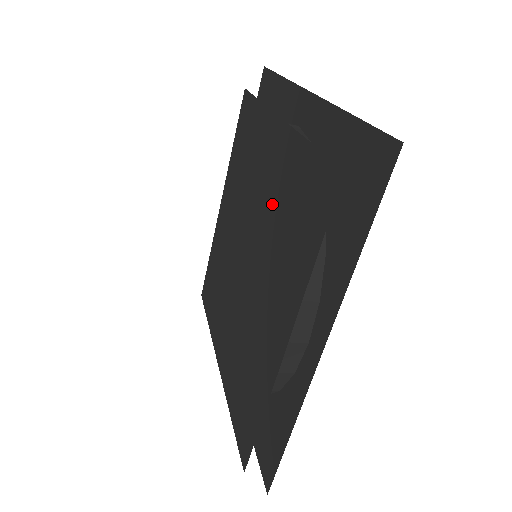
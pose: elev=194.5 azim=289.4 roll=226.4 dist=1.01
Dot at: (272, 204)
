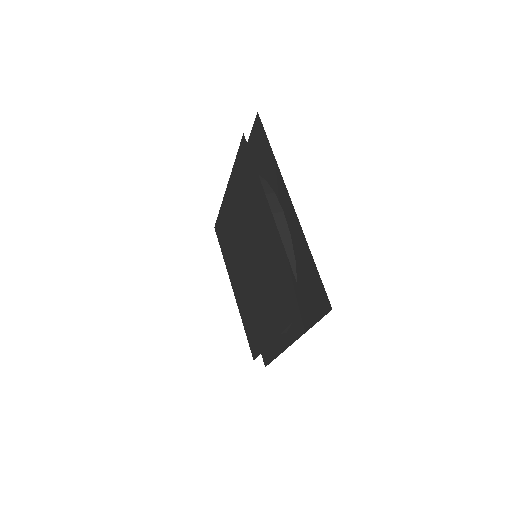
Dot at: (267, 258)
